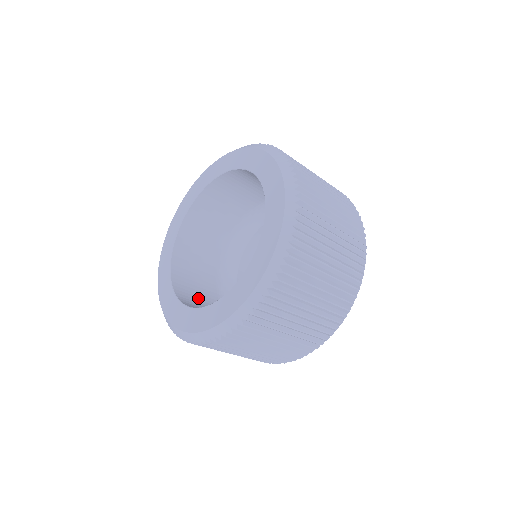
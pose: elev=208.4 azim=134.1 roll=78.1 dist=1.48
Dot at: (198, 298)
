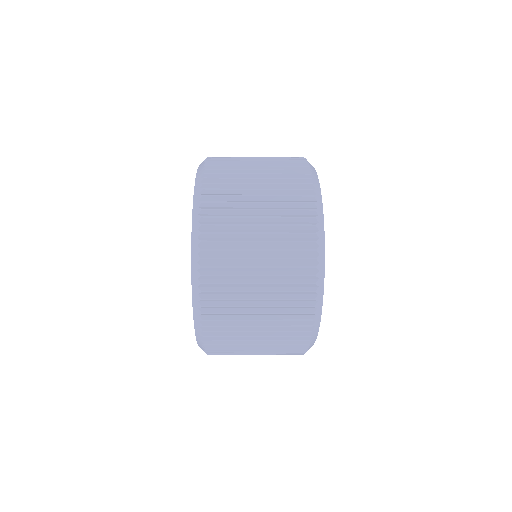
Dot at: occluded
